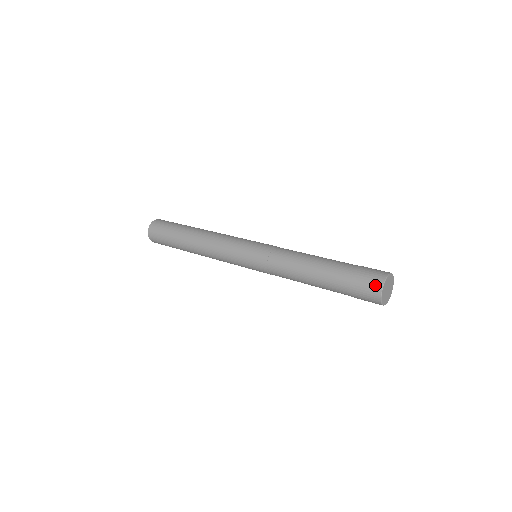
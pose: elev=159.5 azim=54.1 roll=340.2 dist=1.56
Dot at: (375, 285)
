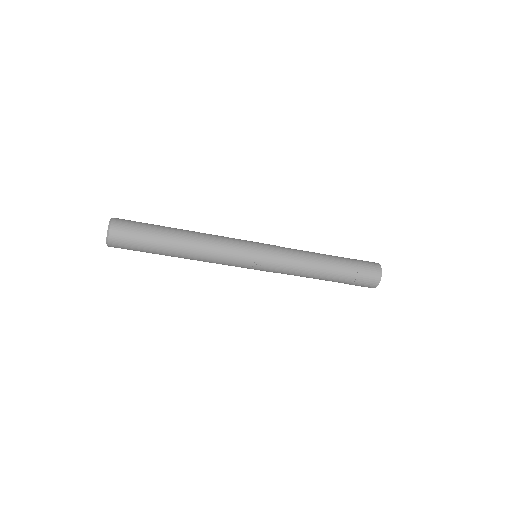
Dot at: (375, 263)
